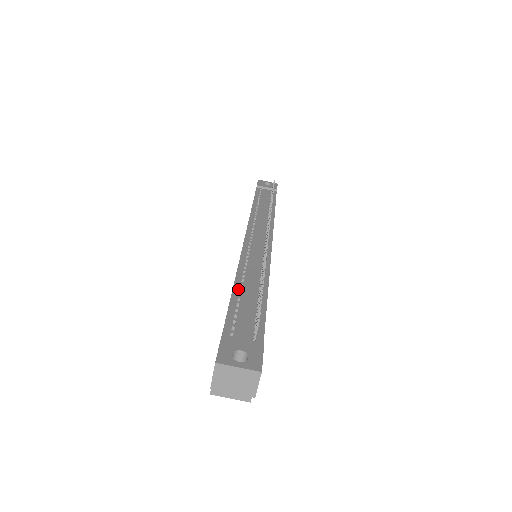
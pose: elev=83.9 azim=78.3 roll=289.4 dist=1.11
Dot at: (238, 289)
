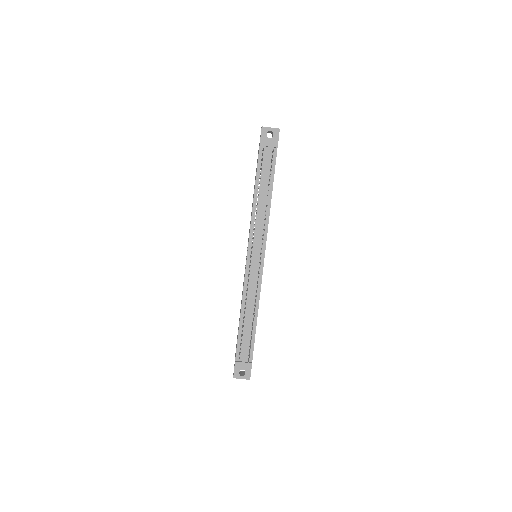
Dot at: (242, 322)
